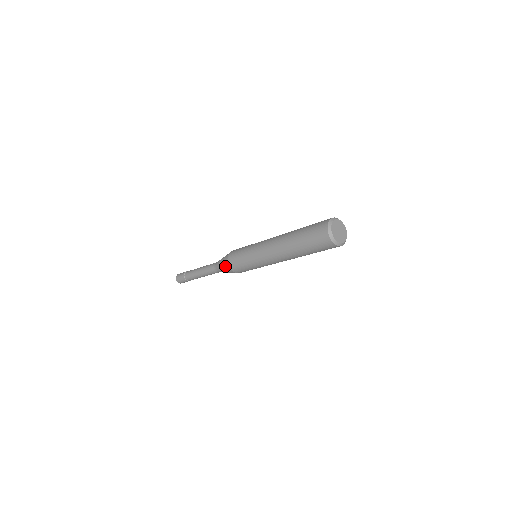
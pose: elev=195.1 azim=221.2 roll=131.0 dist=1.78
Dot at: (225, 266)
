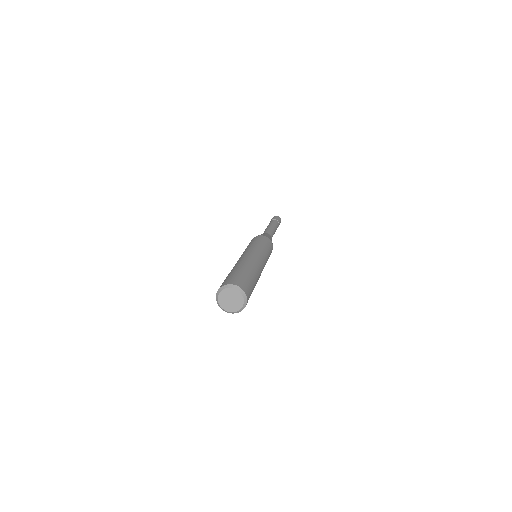
Dot at: occluded
